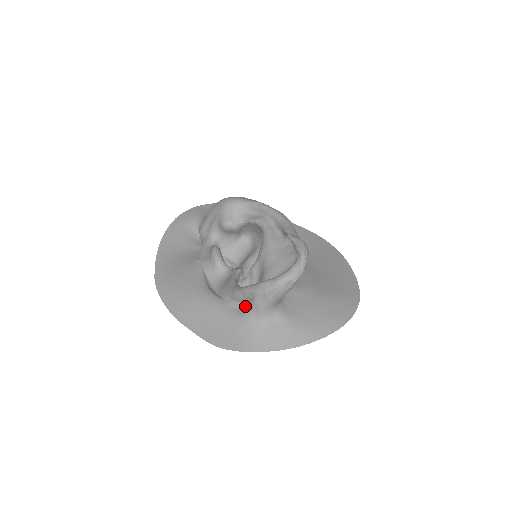
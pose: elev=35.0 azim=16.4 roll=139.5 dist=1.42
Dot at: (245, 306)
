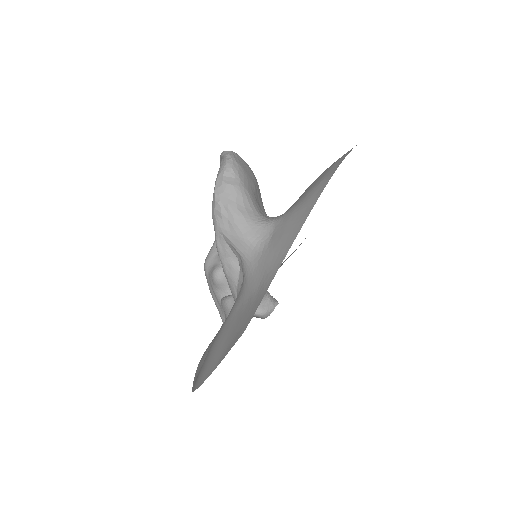
Dot at: (240, 265)
